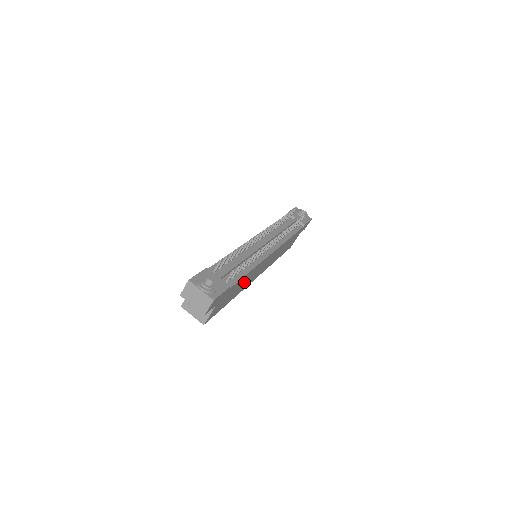
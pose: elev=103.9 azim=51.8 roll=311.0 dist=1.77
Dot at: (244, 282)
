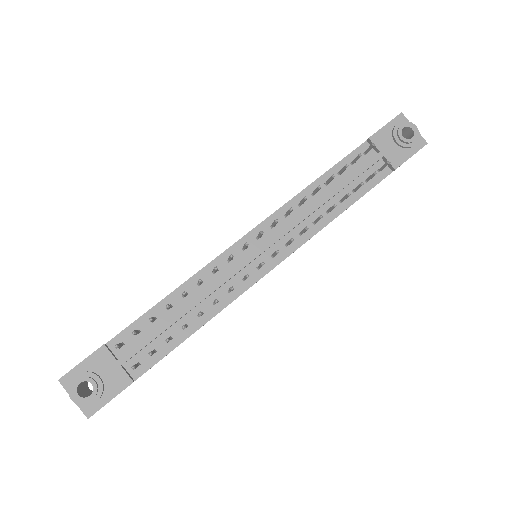
Dot at: occluded
